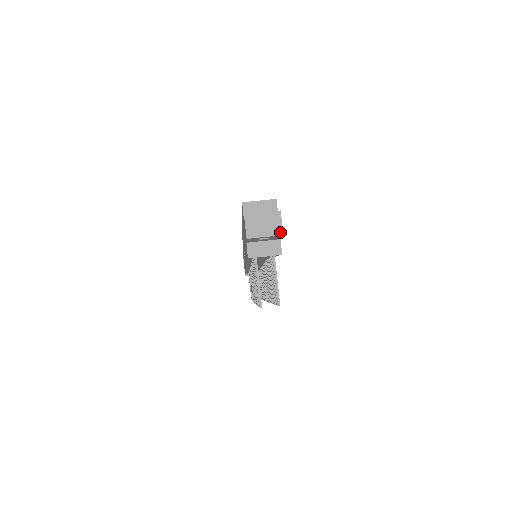
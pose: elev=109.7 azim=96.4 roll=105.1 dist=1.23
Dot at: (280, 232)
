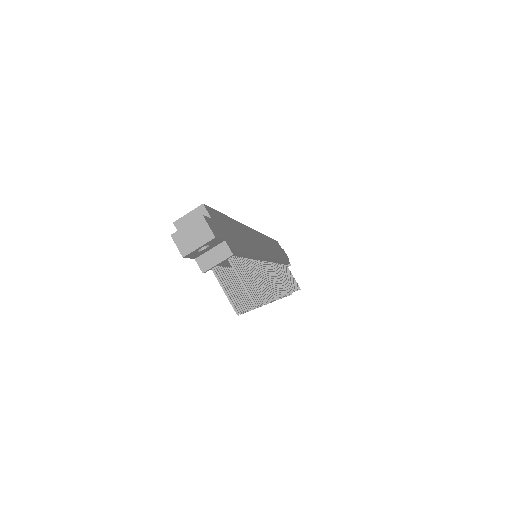
Dot at: (211, 236)
